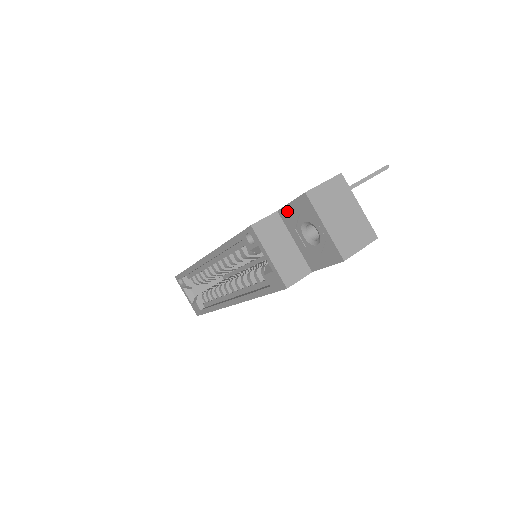
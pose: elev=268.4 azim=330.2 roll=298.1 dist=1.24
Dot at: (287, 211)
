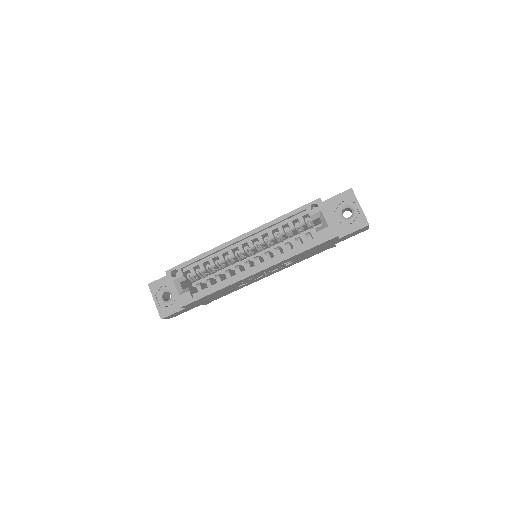
Dot at: (332, 201)
